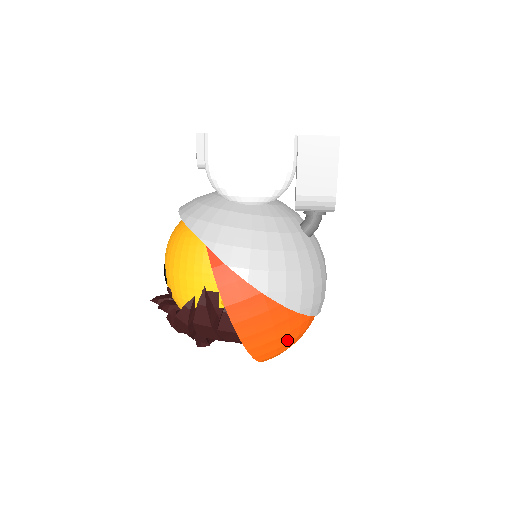
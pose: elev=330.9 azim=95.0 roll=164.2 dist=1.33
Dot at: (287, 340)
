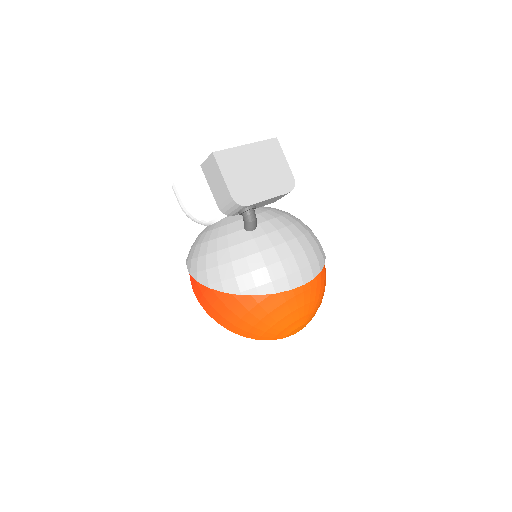
Dot at: (256, 318)
